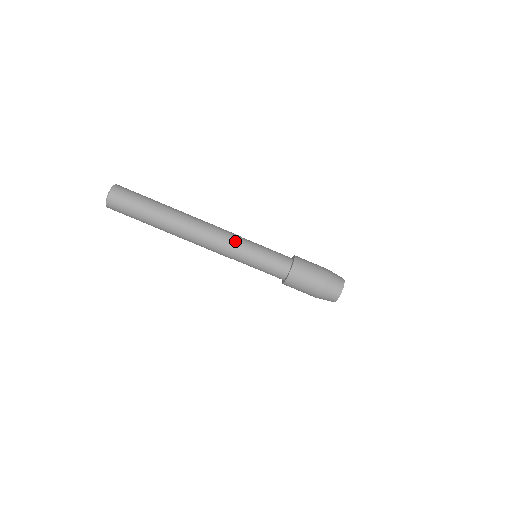
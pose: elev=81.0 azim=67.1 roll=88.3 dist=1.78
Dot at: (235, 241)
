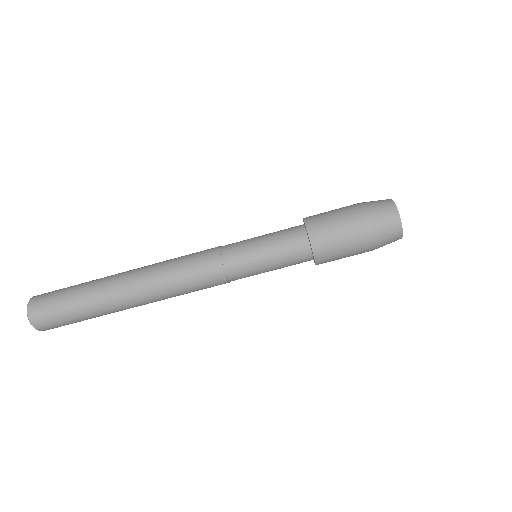
Dot at: (219, 277)
